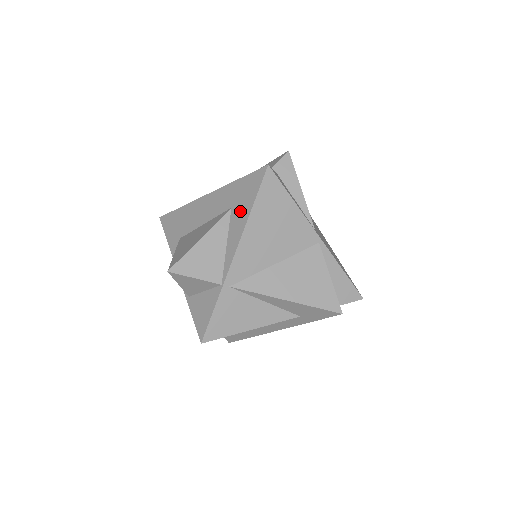
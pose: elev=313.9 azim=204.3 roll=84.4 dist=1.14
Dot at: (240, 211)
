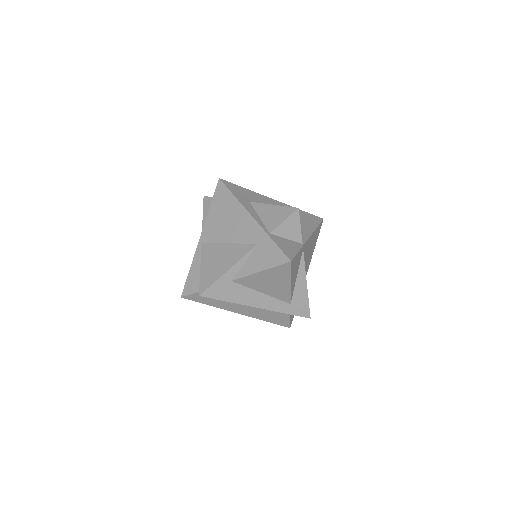
Dot at: (308, 223)
